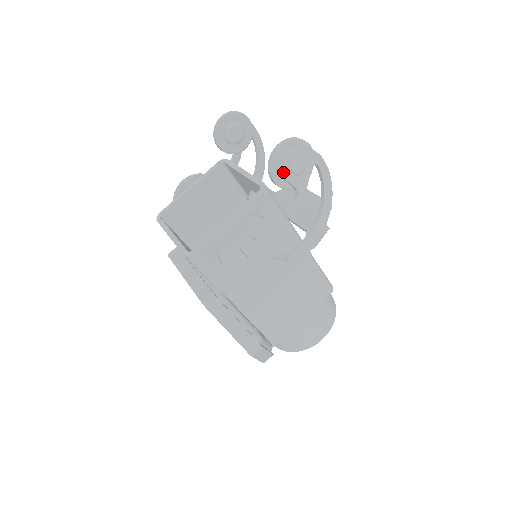
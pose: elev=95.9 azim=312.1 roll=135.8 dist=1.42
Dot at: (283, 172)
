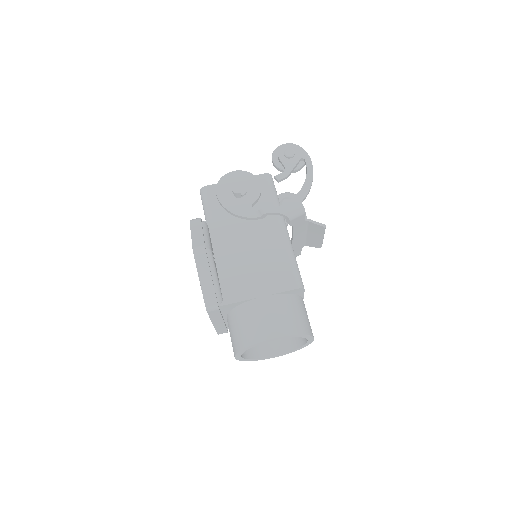
Dot at: (279, 153)
